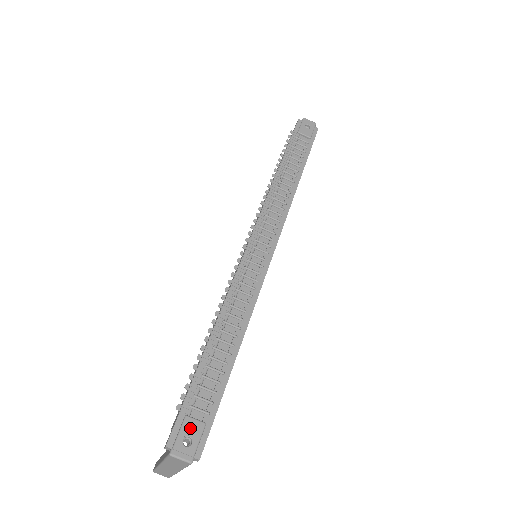
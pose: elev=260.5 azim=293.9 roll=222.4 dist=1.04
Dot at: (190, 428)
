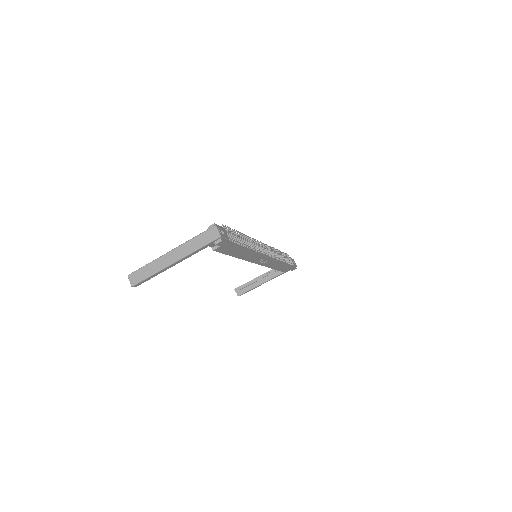
Dot at: (225, 232)
